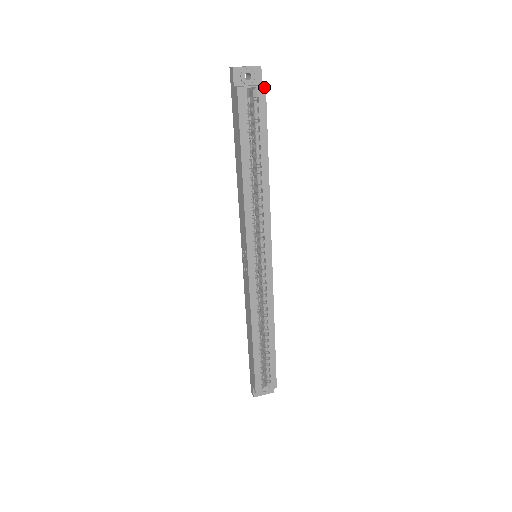
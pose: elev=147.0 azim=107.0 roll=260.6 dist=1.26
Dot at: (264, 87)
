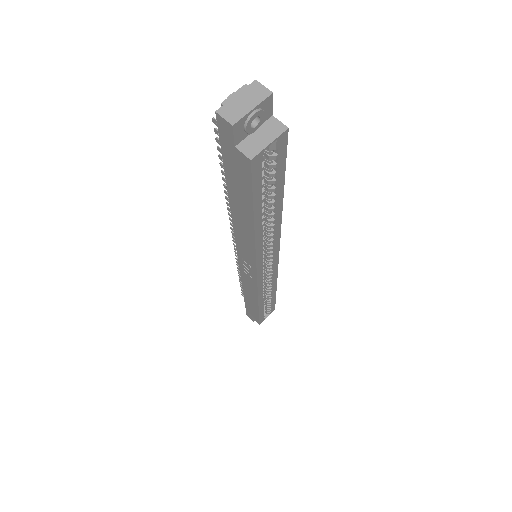
Dot at: (286, 132)
